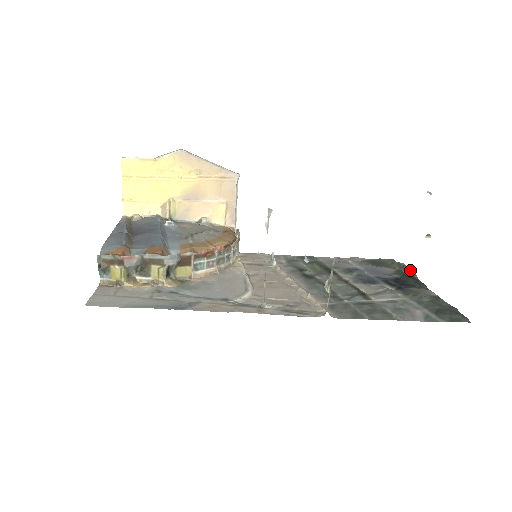
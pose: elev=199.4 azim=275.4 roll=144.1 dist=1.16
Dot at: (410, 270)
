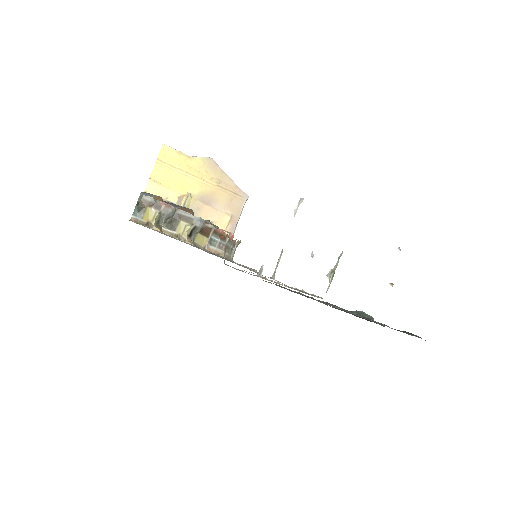
Dot at: (368, 315)
